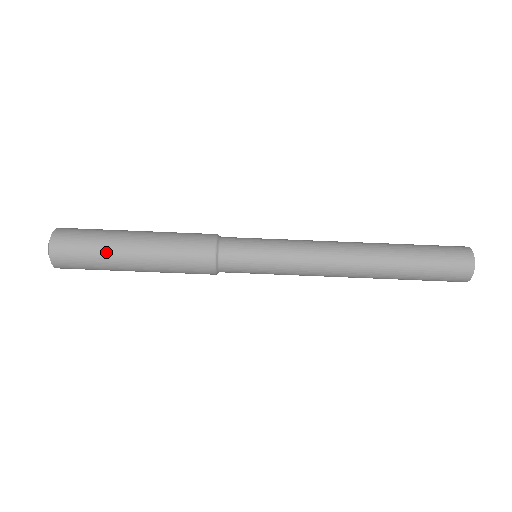
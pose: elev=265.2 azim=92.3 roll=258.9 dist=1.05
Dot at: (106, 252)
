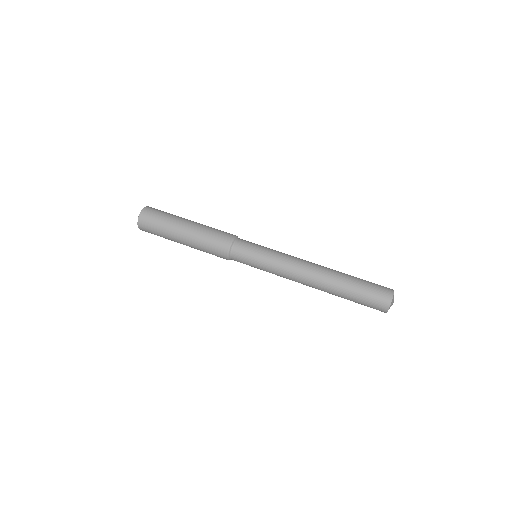
Dot at: (175, 217)
